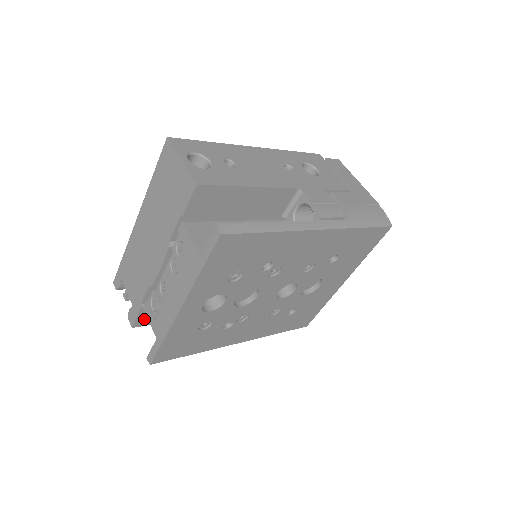
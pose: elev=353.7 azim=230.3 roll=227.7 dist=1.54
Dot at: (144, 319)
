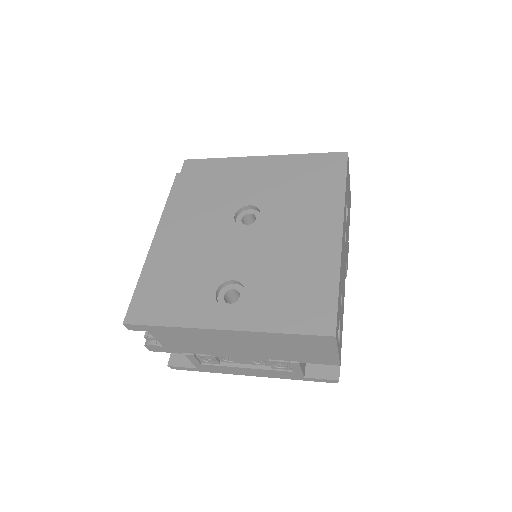
Dot at: occluded
